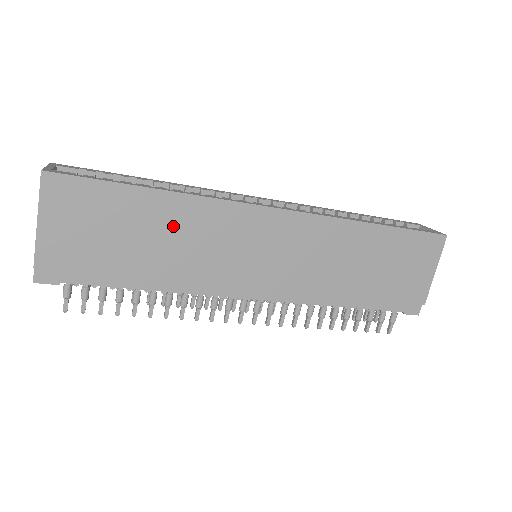
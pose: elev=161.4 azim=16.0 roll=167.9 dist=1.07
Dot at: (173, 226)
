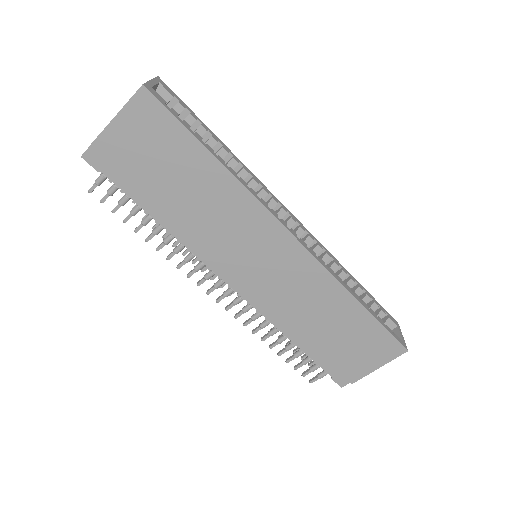
Dot at: (209, 193)
